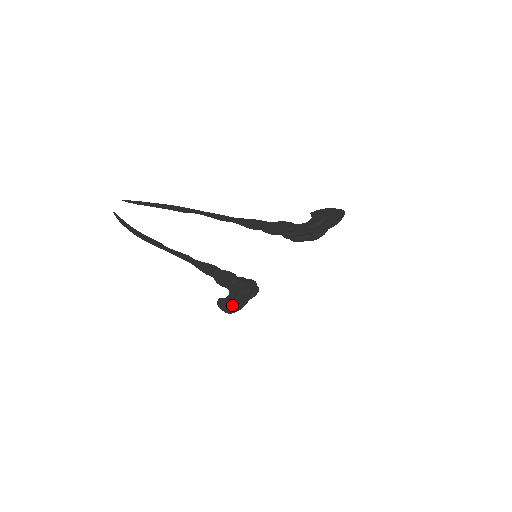
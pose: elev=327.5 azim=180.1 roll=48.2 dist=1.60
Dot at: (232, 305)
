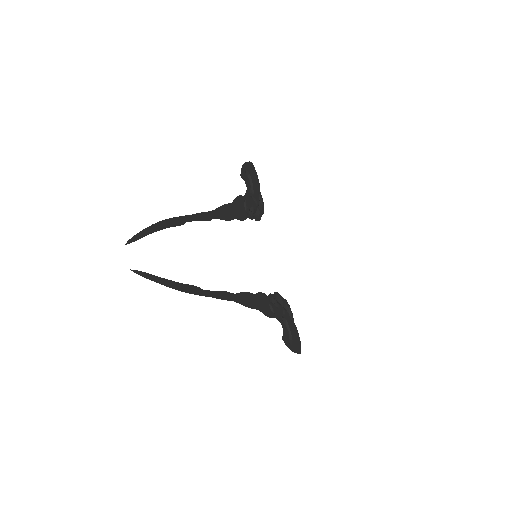
Dot at: (293, 340)
